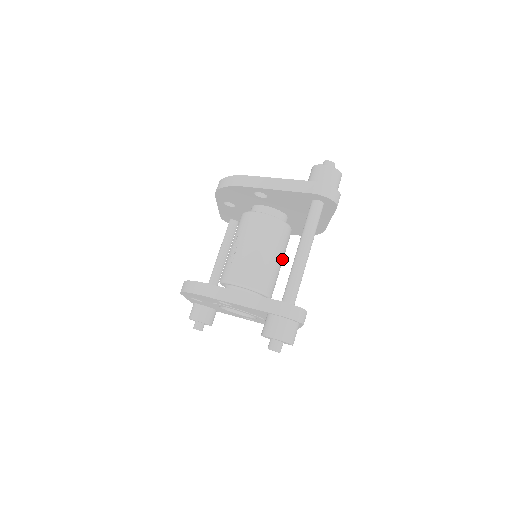
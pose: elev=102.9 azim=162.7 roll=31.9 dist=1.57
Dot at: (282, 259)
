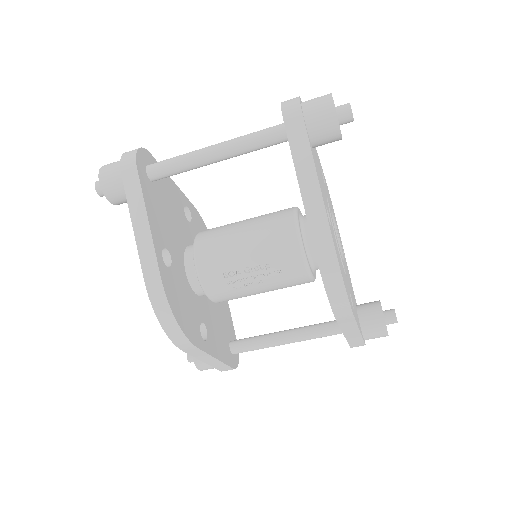
Dot at: occluded
